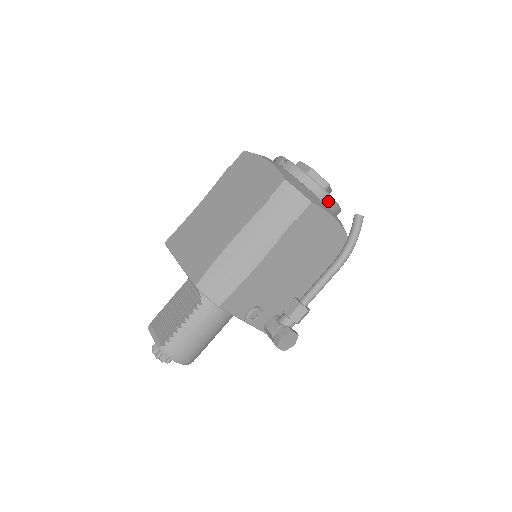
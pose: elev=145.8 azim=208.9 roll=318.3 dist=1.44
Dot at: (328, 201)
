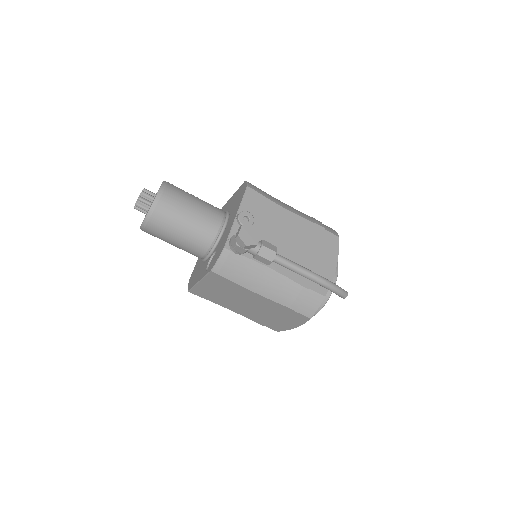
Dot at: (335, 272)
